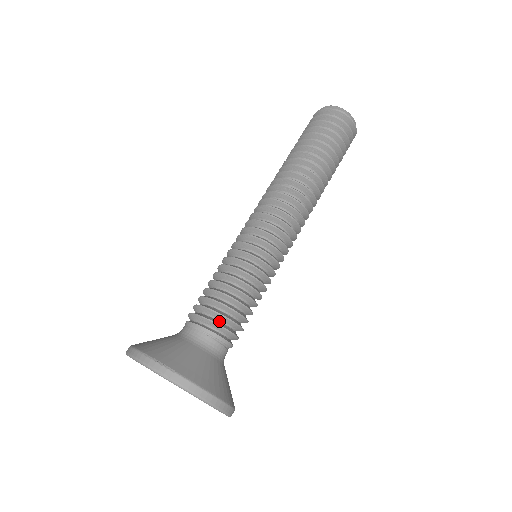
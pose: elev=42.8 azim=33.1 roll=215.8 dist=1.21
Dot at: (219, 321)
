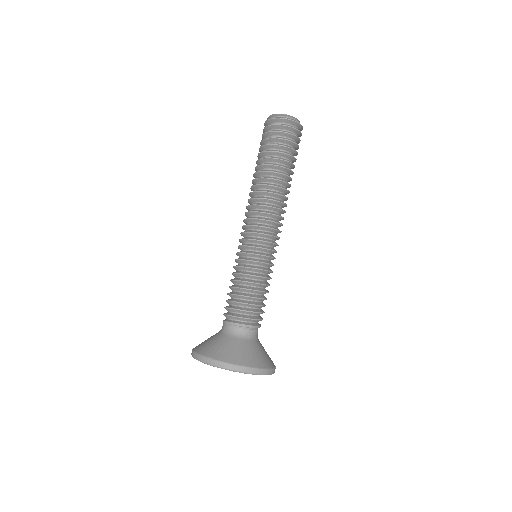
Dot at: (239, 314)
